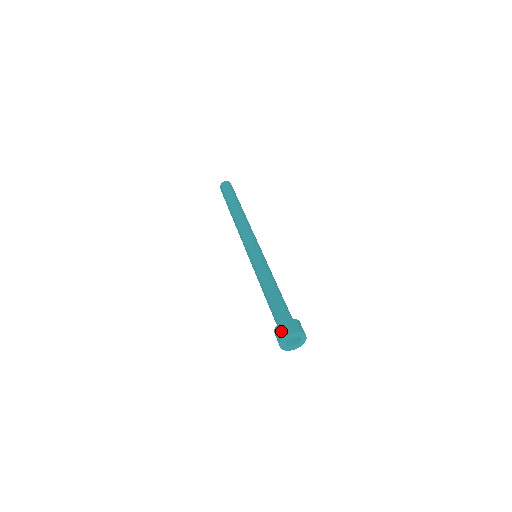
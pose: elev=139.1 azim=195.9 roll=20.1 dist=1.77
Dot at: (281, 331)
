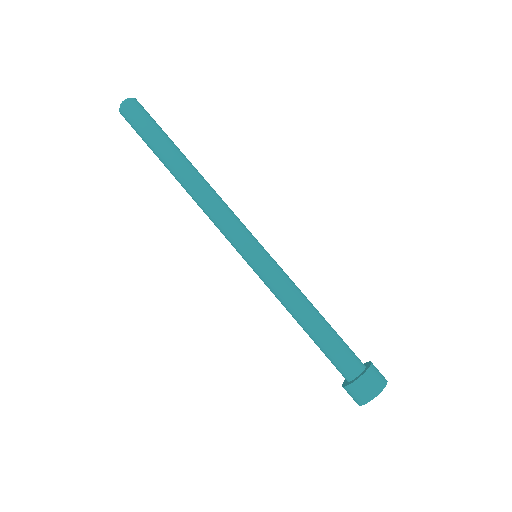
Dot at: (362, 393)
